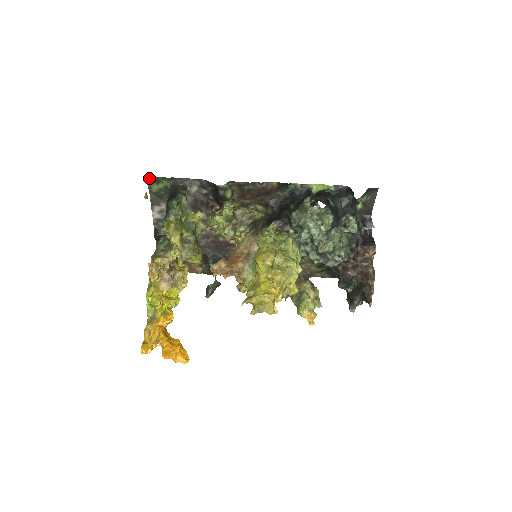
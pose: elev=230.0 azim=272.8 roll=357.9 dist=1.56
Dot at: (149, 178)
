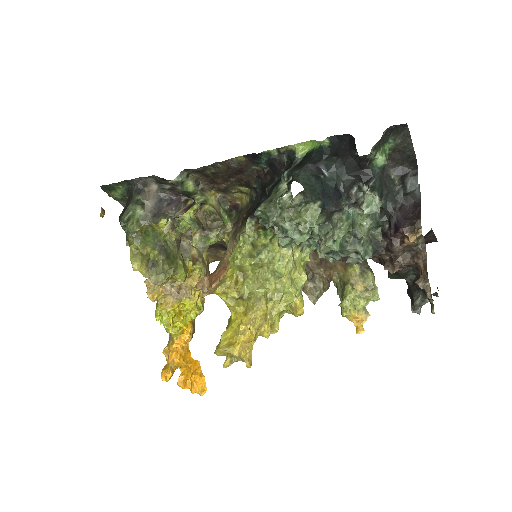
Dot at: (103, 187)
